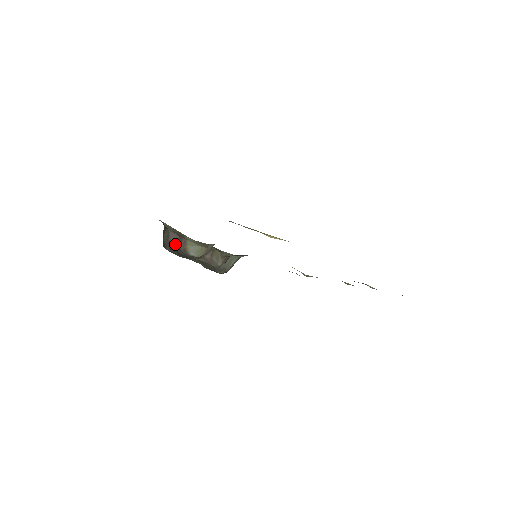
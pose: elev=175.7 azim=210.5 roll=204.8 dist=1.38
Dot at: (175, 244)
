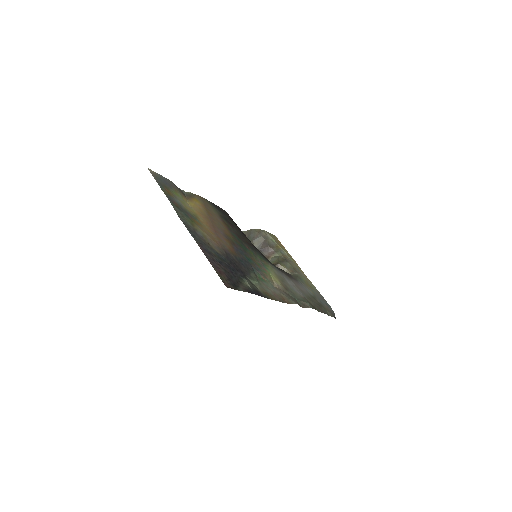
Dot at: (263, 250)
